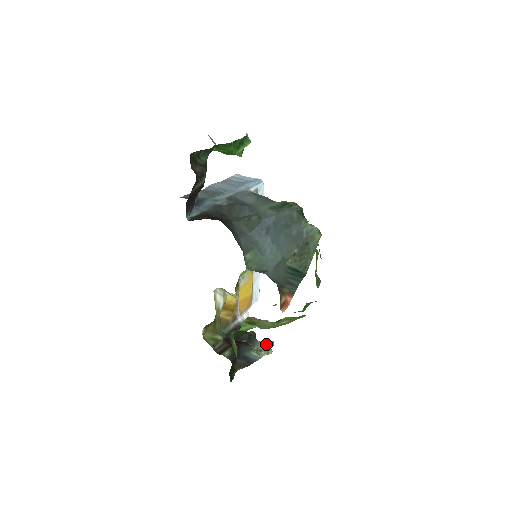
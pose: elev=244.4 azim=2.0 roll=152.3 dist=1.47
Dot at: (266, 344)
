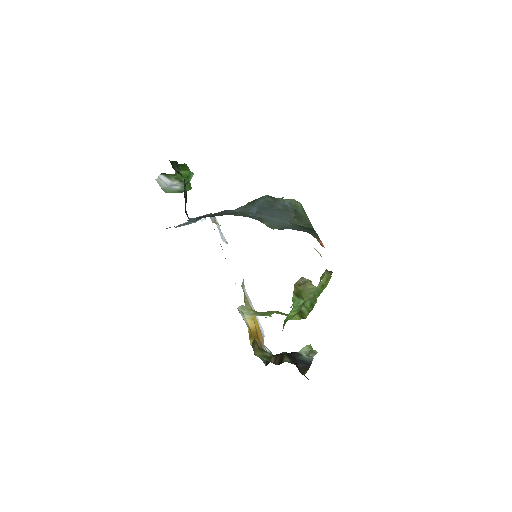
Dot at: (306, 350)
